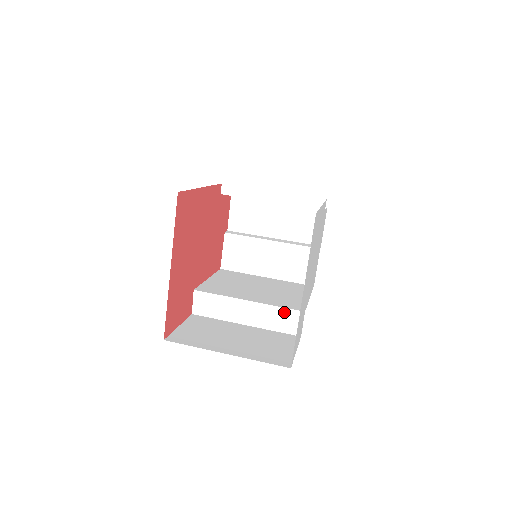
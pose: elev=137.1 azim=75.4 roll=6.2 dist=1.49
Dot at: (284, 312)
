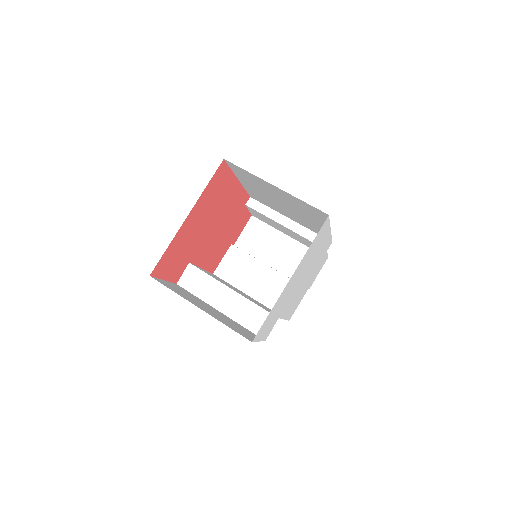
Dot at: (260, 312)
